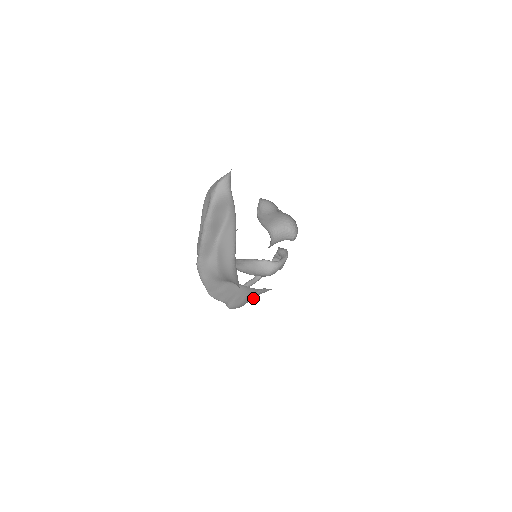
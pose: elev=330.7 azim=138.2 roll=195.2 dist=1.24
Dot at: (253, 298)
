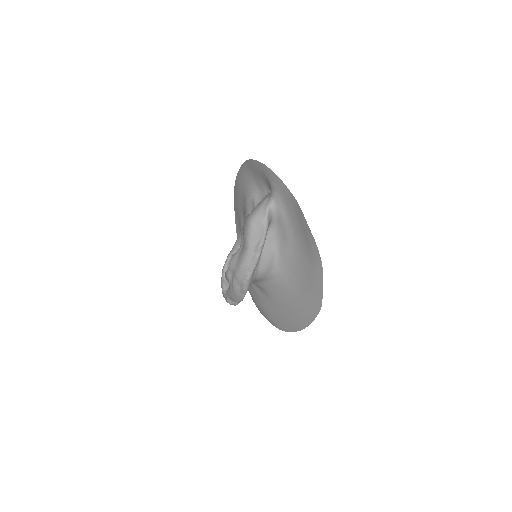
Dot at: occluded
